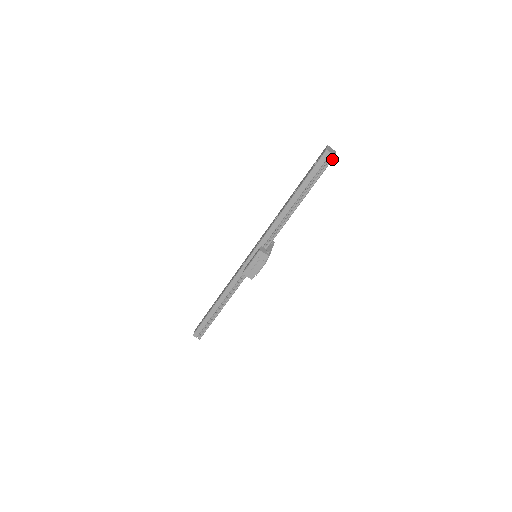
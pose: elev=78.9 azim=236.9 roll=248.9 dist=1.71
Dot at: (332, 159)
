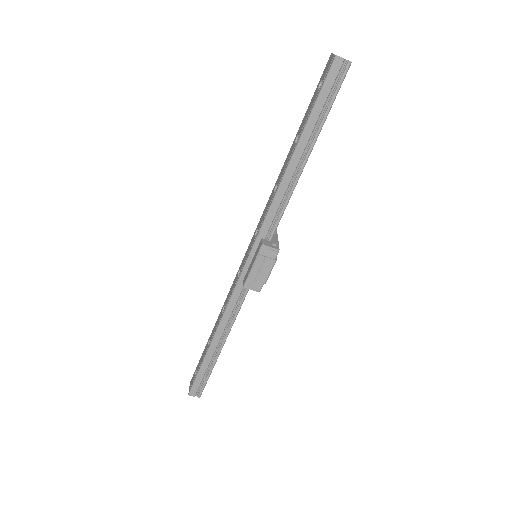
Dot at: (347, 69)
